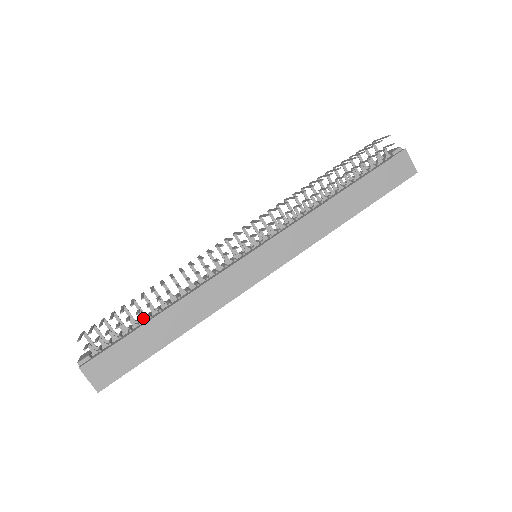
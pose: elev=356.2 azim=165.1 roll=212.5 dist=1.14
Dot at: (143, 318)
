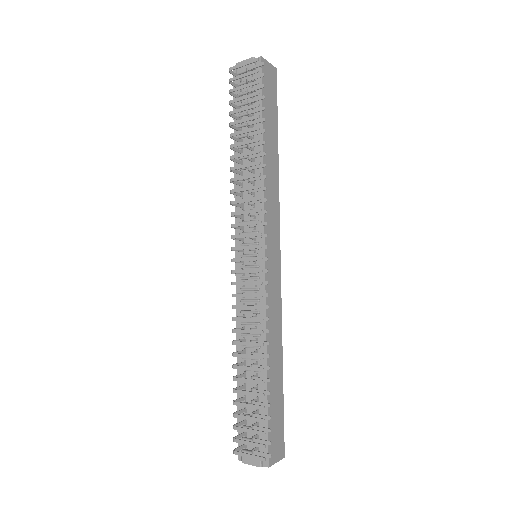
Dot at: occluded
